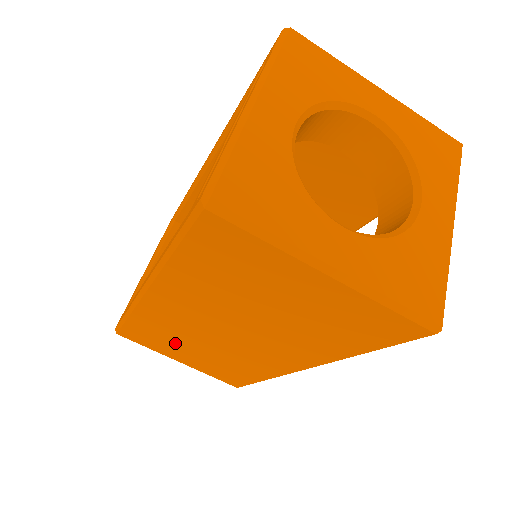
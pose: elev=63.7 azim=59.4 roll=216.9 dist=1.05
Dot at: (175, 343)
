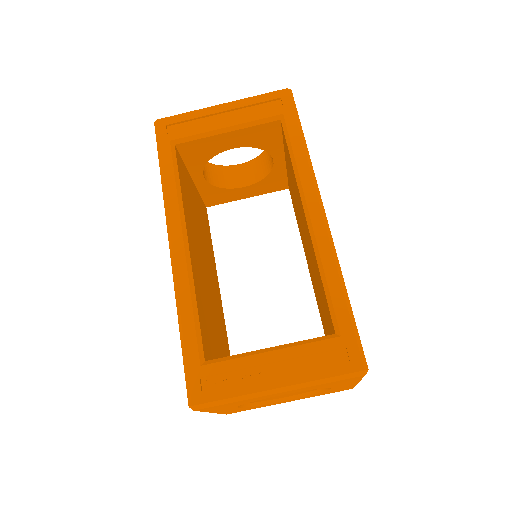
Dot at: occluded
